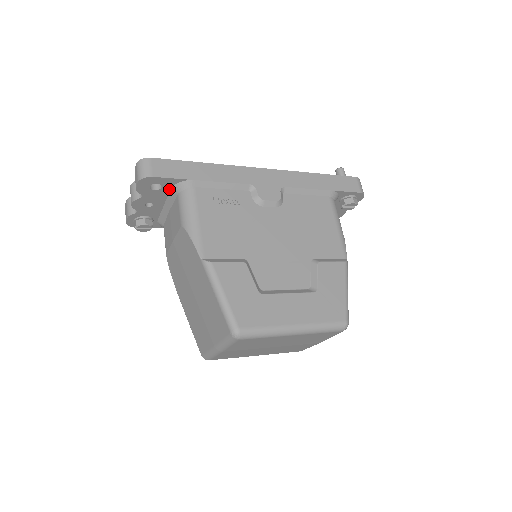
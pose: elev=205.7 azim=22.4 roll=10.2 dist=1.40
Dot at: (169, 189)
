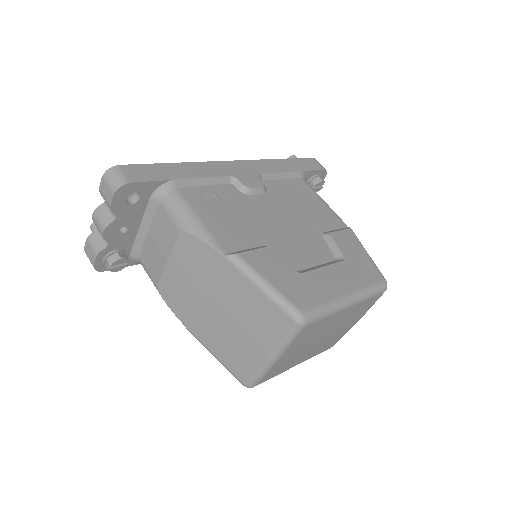
Dot at: (147, 200)
